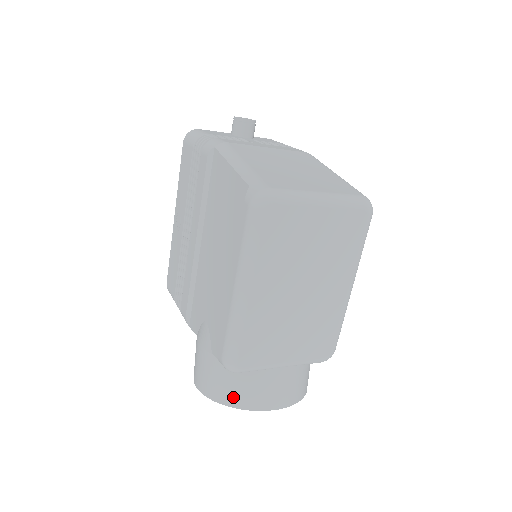
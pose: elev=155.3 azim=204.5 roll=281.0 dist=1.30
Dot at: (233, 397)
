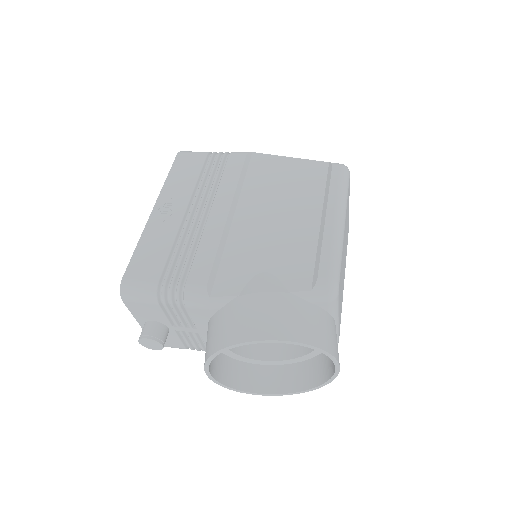
Dot at: (320, 337)
